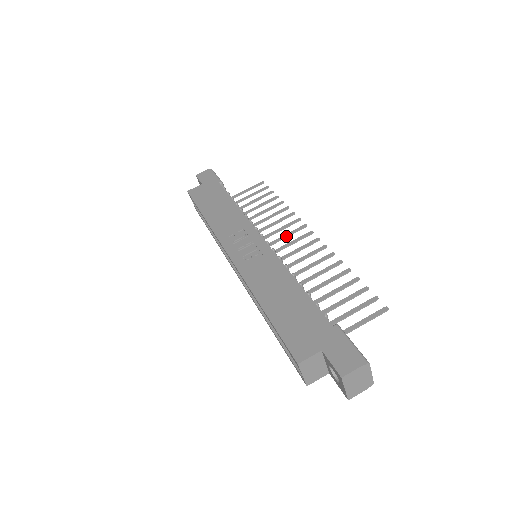
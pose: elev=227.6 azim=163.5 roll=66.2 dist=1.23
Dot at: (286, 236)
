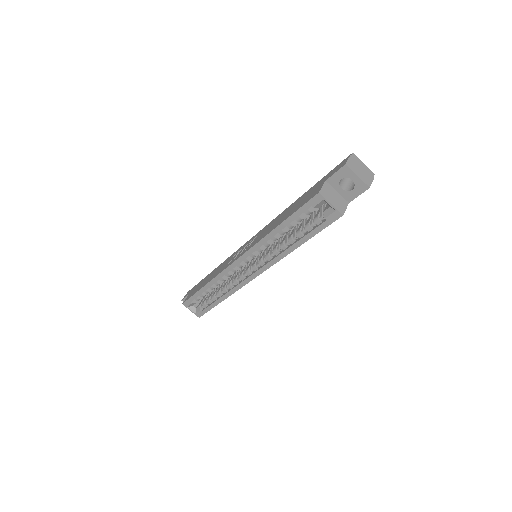
Dot at: occluded
